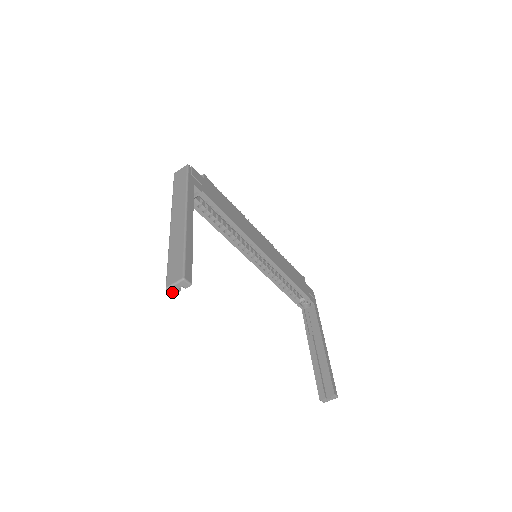
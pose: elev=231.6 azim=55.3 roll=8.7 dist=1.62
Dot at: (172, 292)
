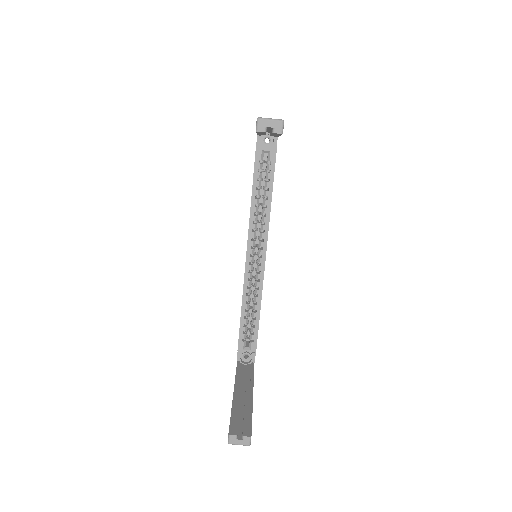
Dot at: (259, 126)
